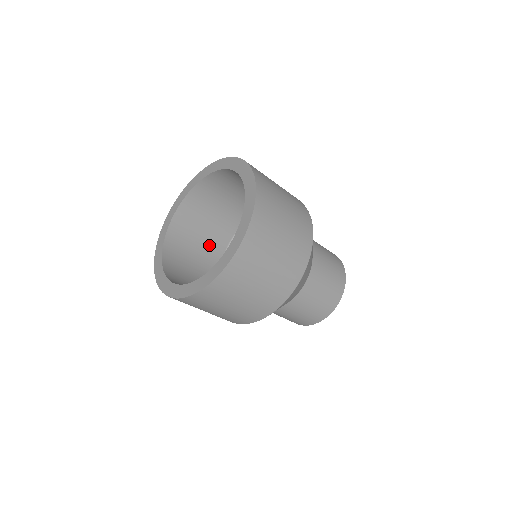
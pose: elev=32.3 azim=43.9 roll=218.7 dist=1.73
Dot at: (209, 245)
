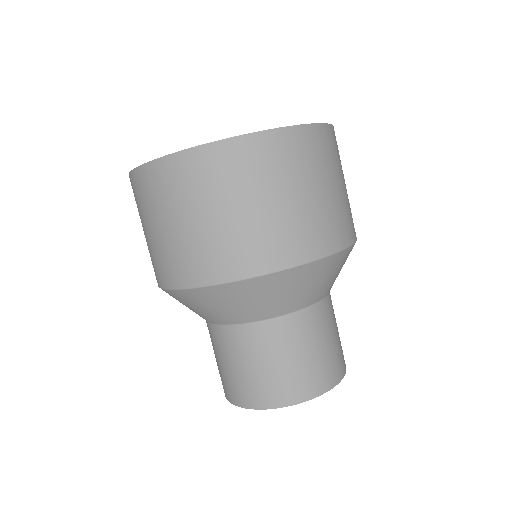
Dot at: occluded
